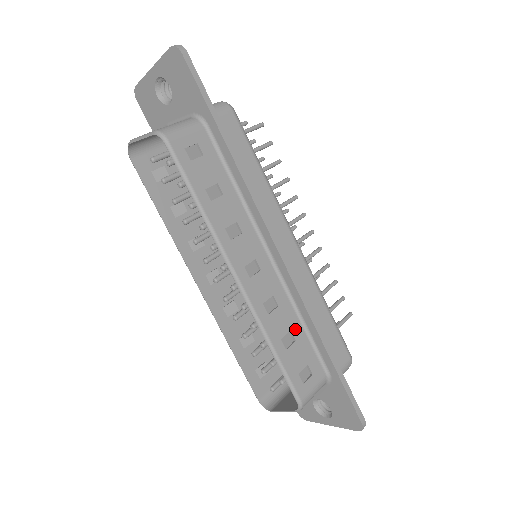
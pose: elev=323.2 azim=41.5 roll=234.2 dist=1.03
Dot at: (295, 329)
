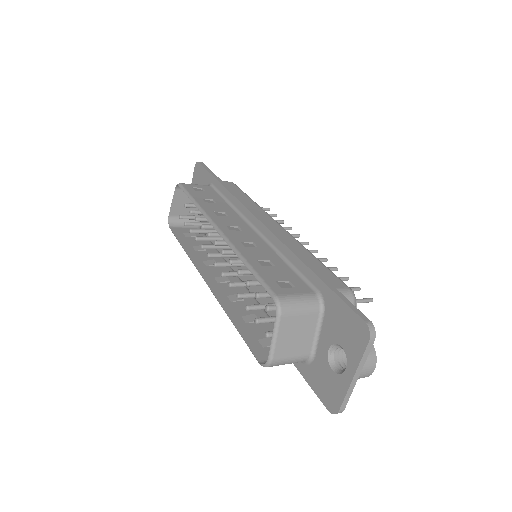
Dot at: (275, 261)
